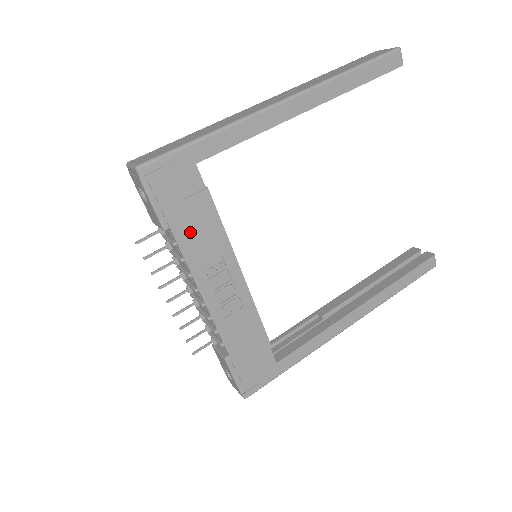
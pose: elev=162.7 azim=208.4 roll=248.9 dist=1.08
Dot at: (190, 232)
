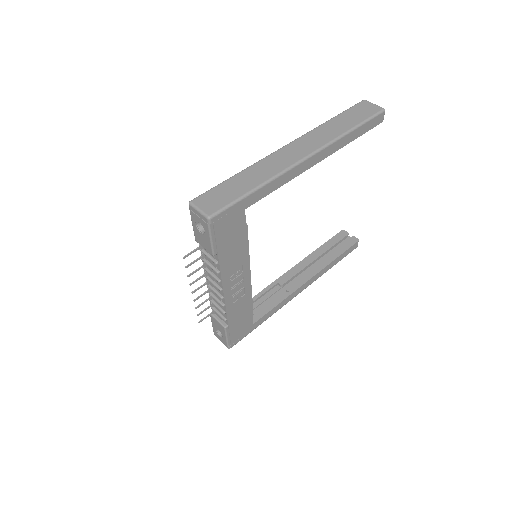
Dot at: (229, 254)
